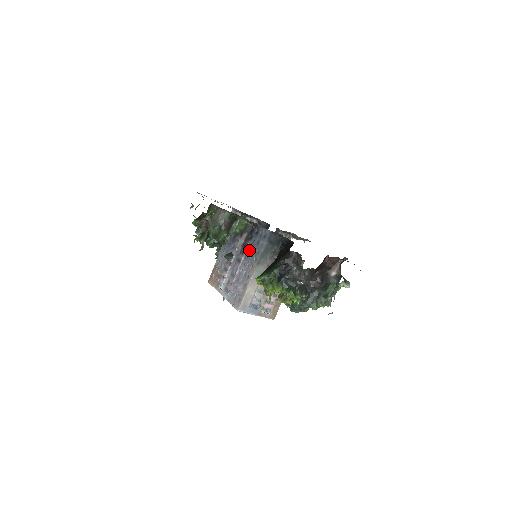
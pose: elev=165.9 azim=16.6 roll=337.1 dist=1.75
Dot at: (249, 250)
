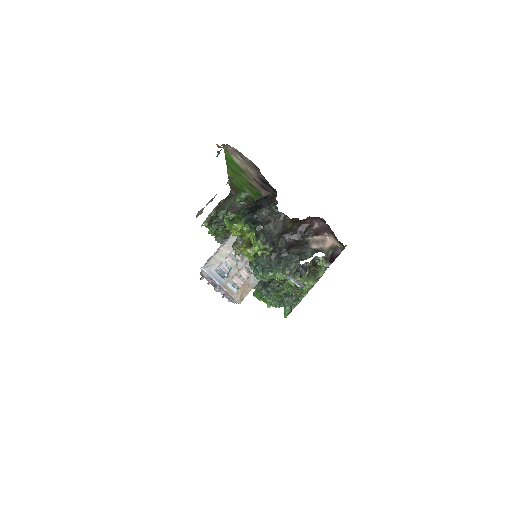
Dot at: occluded
